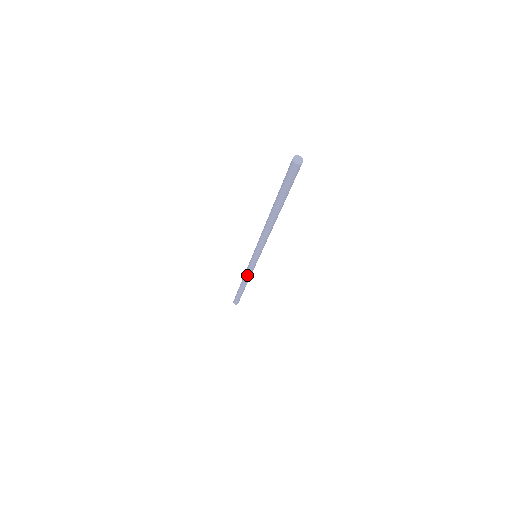
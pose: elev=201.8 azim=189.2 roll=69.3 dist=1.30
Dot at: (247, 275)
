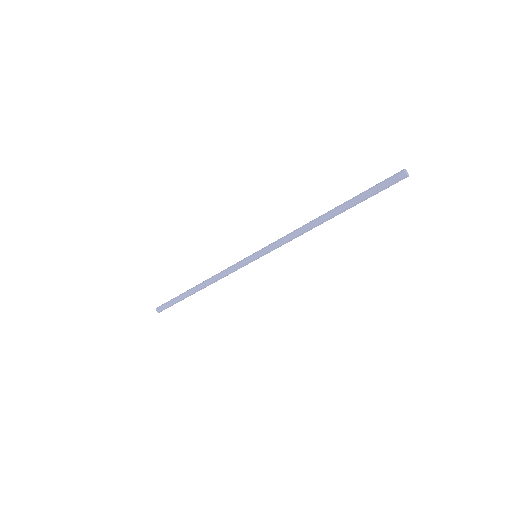
Dot at: (223, 277)
